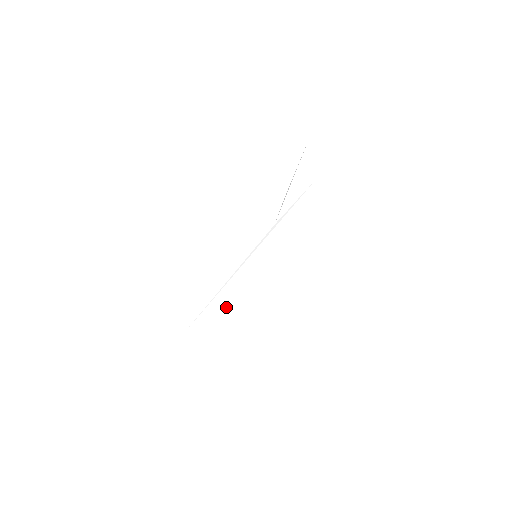
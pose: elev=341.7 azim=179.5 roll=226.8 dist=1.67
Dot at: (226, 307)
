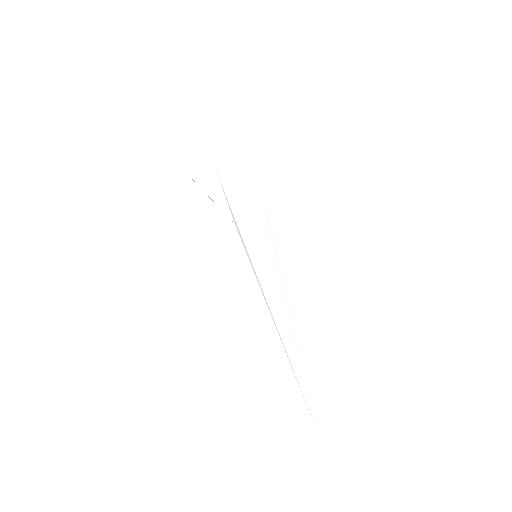
Dot at: (303, 328)
